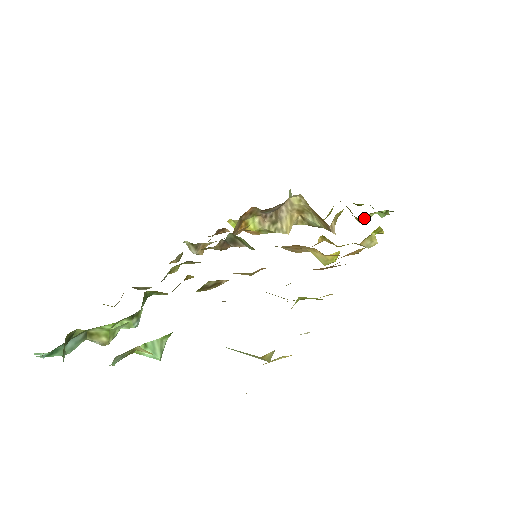
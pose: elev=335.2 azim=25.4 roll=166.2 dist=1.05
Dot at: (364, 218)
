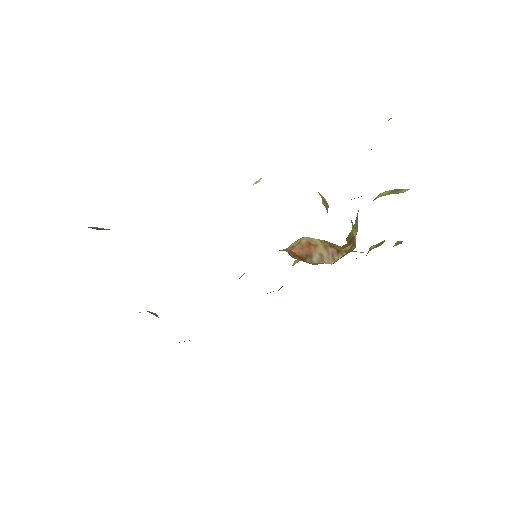
Dot at: occluded
